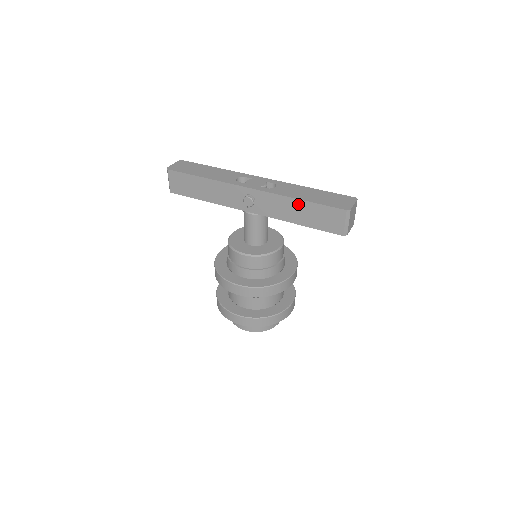
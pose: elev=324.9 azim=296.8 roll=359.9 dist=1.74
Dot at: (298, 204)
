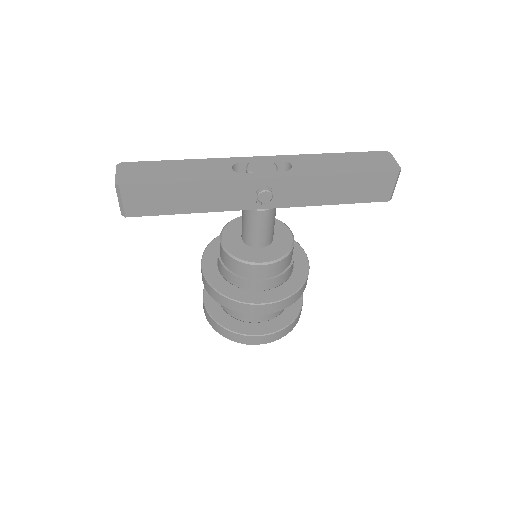
Dot at: (336, 180)
